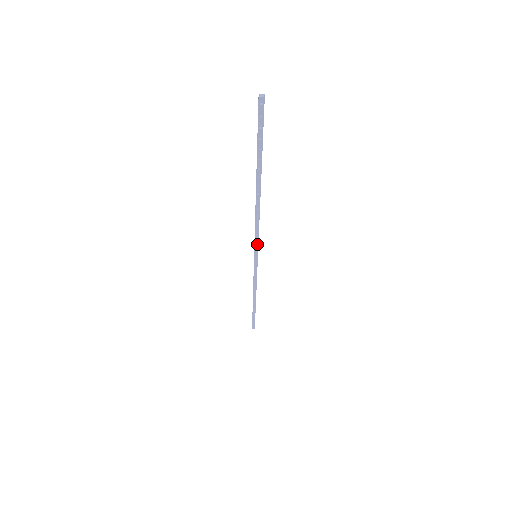
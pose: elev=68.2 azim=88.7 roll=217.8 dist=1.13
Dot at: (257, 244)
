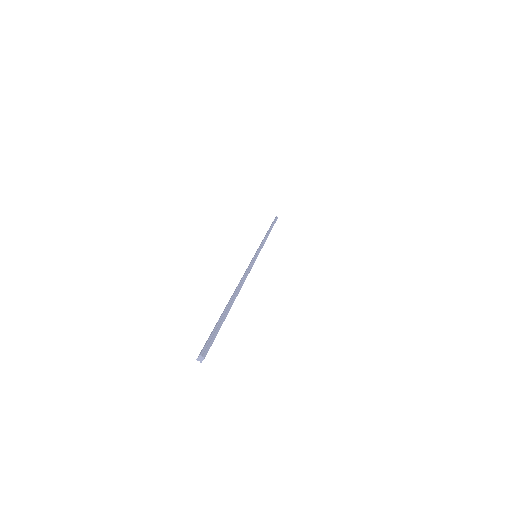
Dot at: (253, 264)
